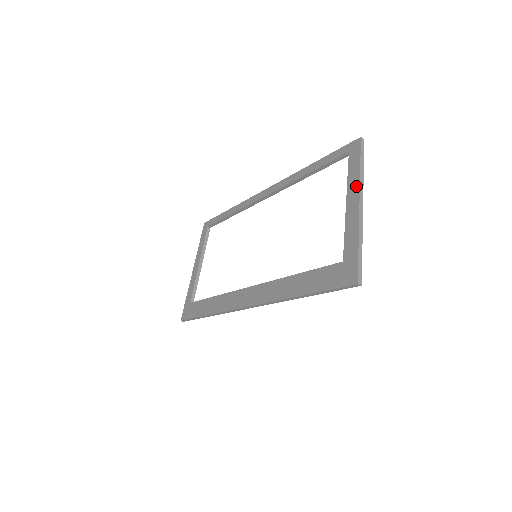
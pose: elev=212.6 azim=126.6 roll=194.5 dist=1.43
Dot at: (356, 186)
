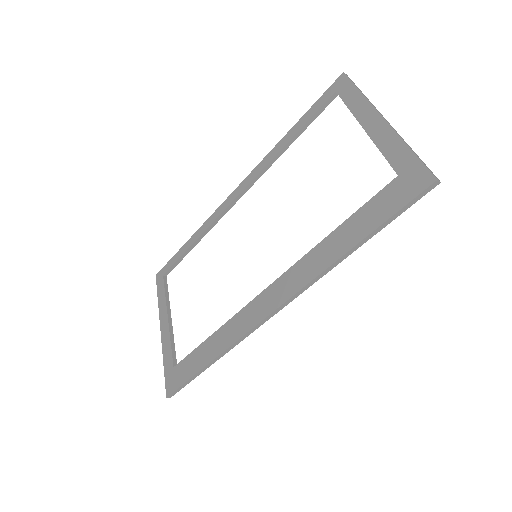
Dot at: (367, 108)
